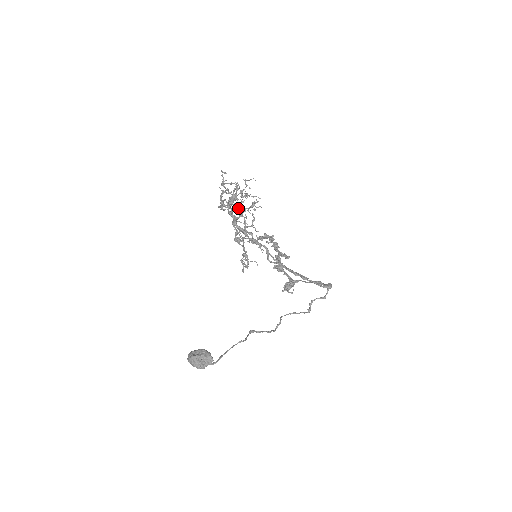
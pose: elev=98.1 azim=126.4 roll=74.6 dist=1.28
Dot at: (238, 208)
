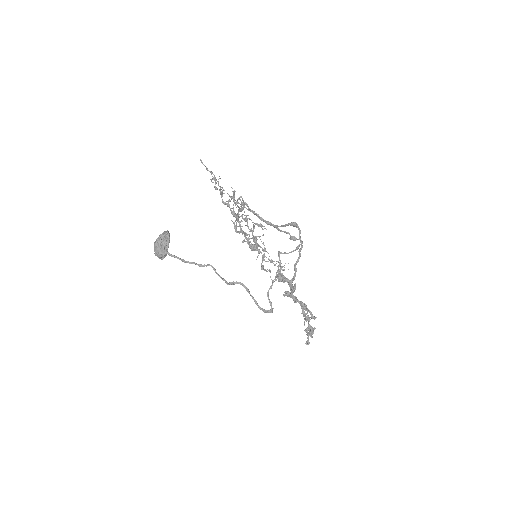
Dot at: occluded
